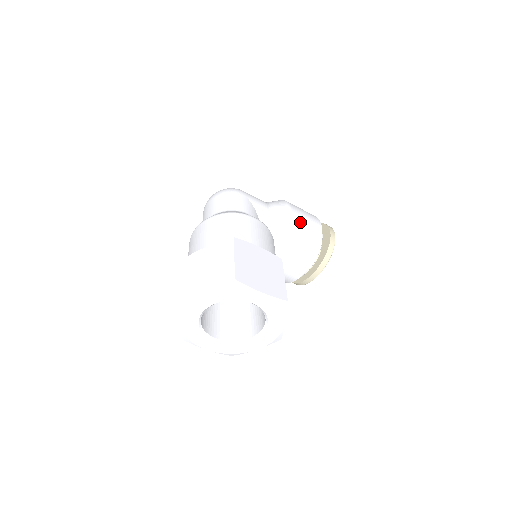
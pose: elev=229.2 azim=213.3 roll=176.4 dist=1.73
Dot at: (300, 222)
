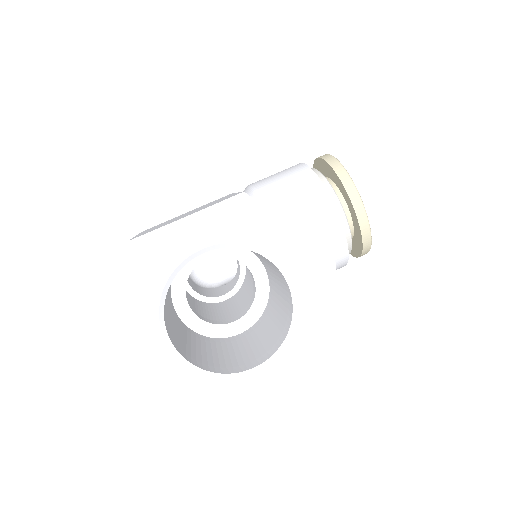
Dot at: (268, 181)
